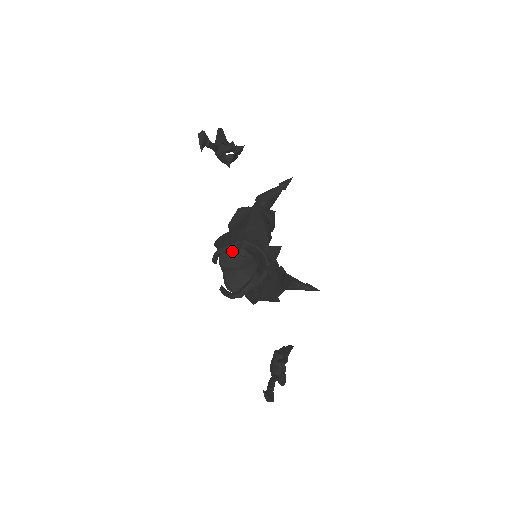
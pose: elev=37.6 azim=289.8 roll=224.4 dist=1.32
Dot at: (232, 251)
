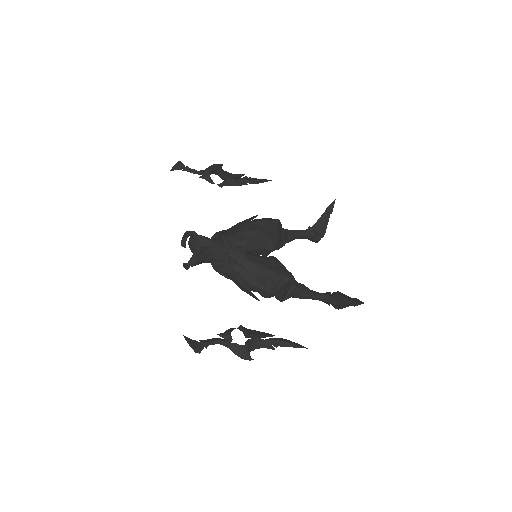
Dot at: (187, 233)
